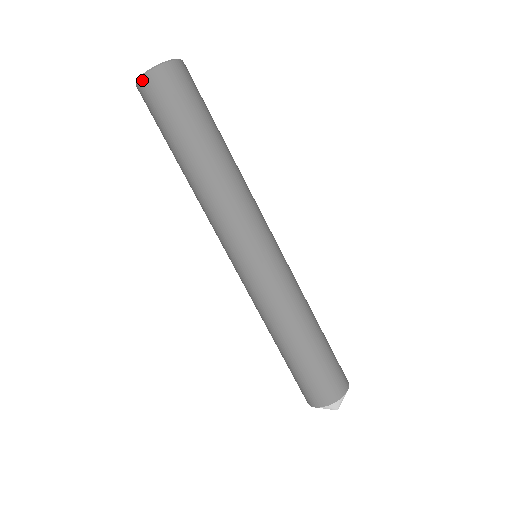
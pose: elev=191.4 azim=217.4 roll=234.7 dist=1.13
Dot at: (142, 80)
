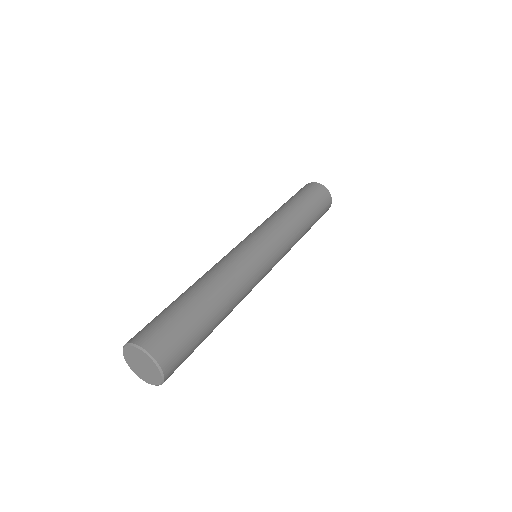
Dot at: occluded
